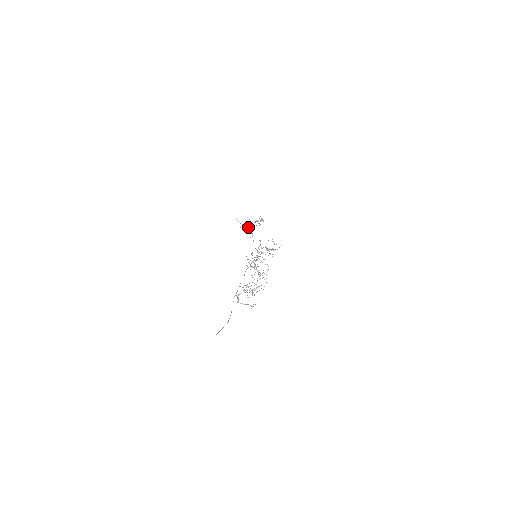
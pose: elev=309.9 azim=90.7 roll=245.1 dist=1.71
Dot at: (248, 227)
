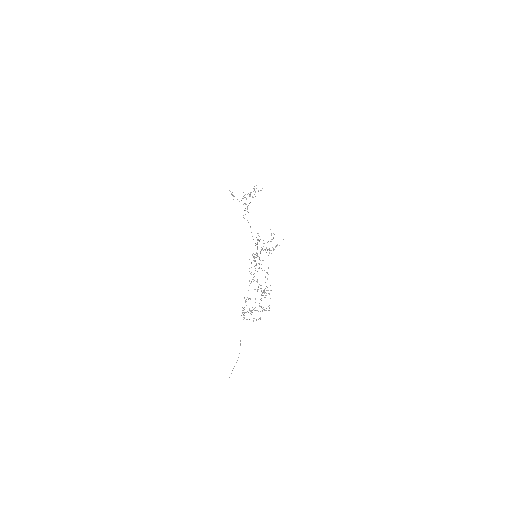
Dot at: occluded
